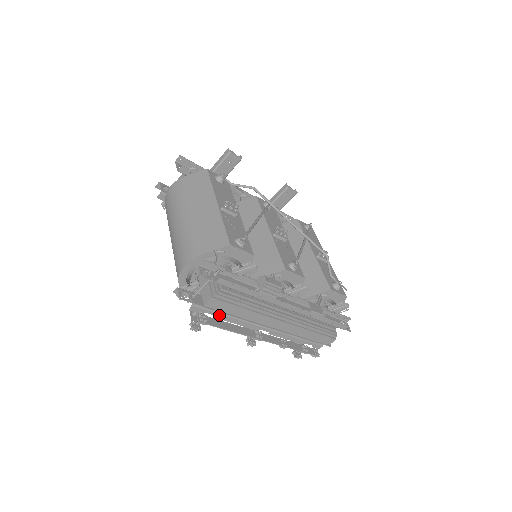
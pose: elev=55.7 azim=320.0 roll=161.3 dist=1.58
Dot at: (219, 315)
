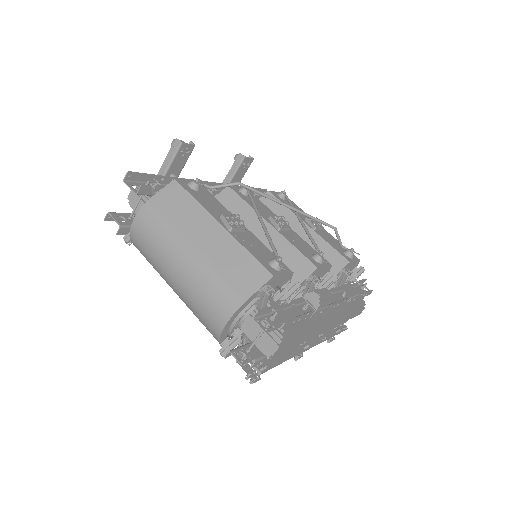
Dot at: occluded
